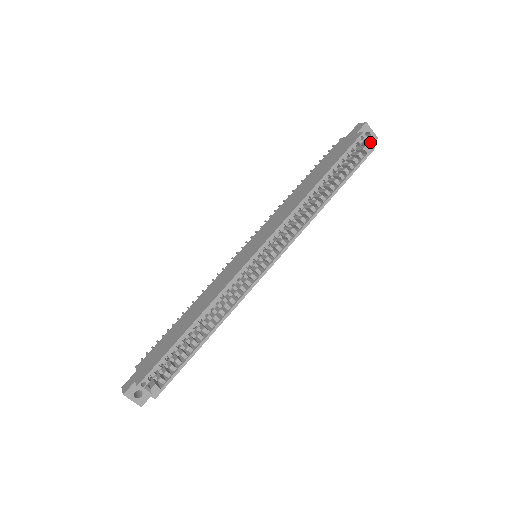
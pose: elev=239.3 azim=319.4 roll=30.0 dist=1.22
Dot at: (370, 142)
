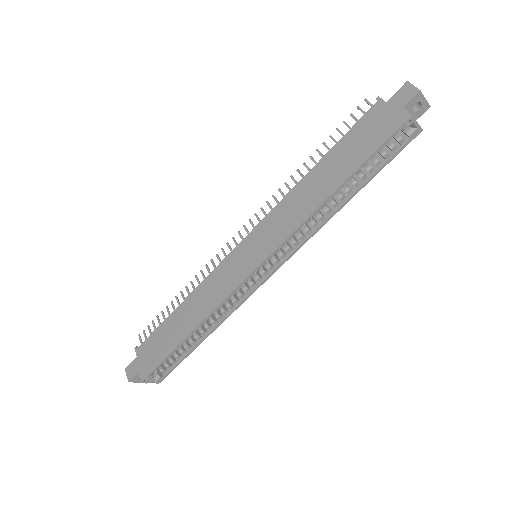
Dot at: (418, 124)
